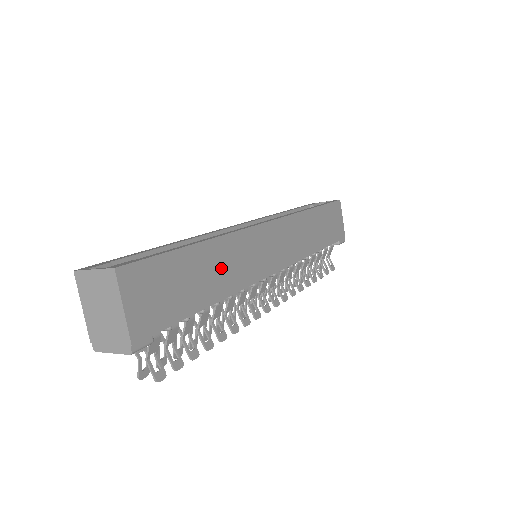
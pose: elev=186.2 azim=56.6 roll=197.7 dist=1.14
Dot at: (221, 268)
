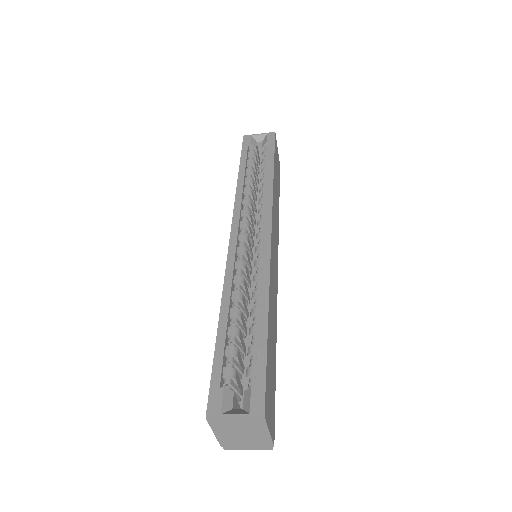
Dot at: (273, 316)
